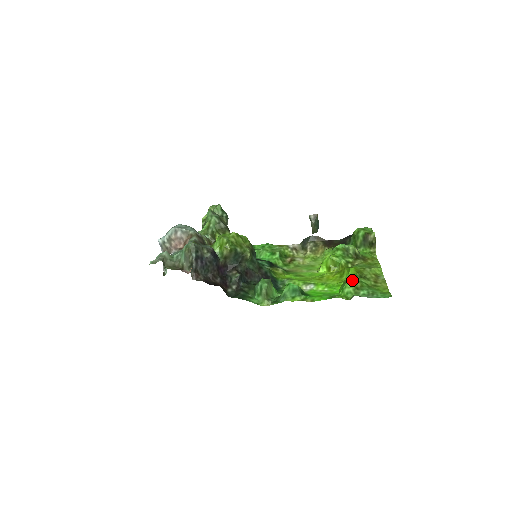
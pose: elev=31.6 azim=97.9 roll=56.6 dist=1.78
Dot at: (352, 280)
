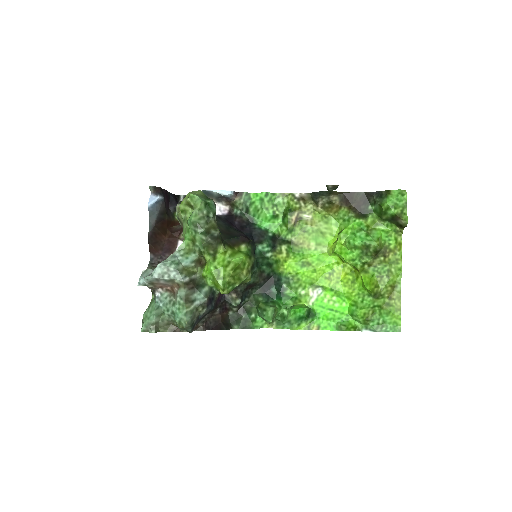
Dot at: (364, 309)
